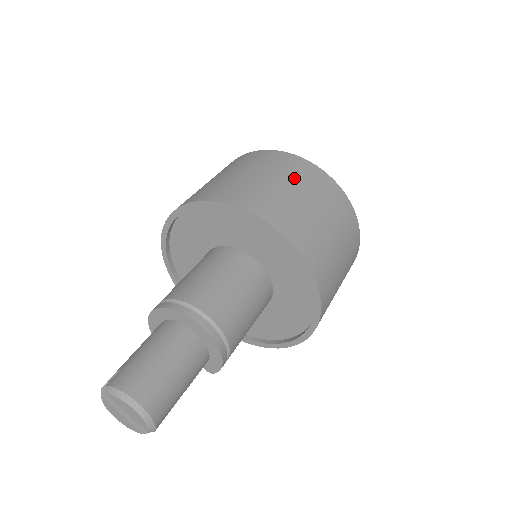
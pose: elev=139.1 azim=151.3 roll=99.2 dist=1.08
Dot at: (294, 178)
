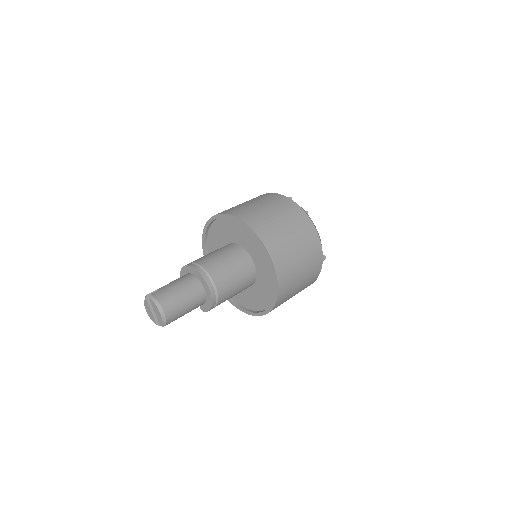
Dot at: (295, 226)
